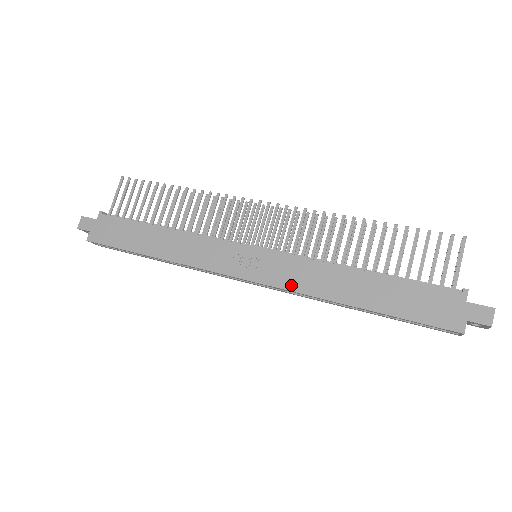
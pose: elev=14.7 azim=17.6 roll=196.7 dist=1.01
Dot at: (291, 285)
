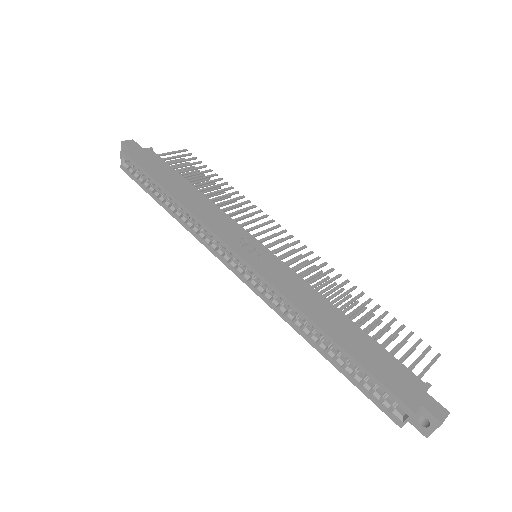
Dot at: (278, 284)
